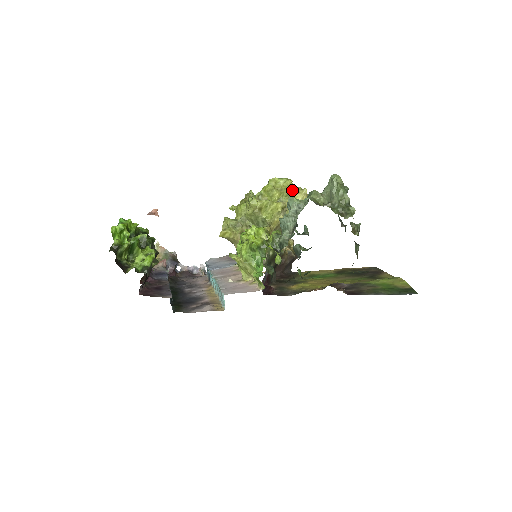
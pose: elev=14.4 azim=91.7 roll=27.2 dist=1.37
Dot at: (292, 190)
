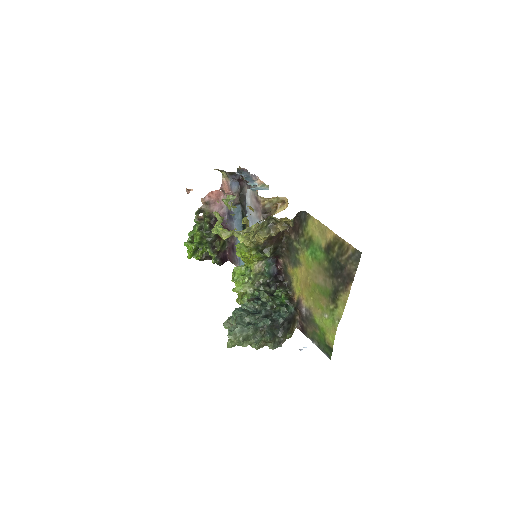
Dot at: occluded
